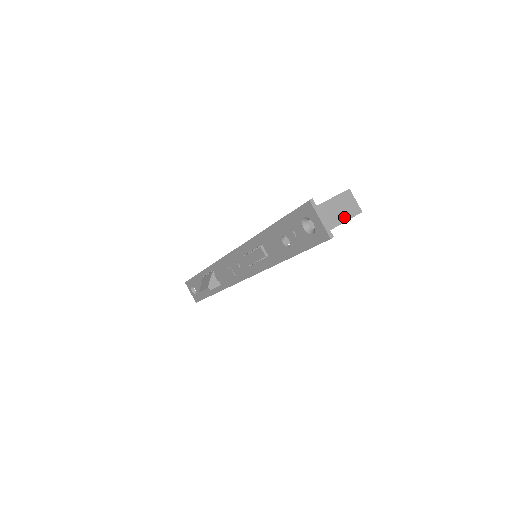
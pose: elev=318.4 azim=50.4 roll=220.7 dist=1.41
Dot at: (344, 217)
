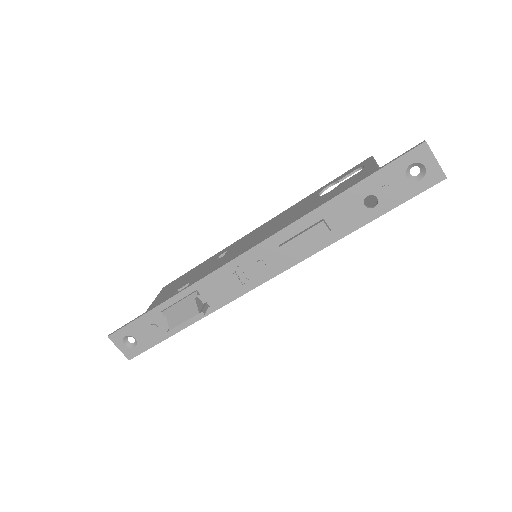
Dot at: occluded
